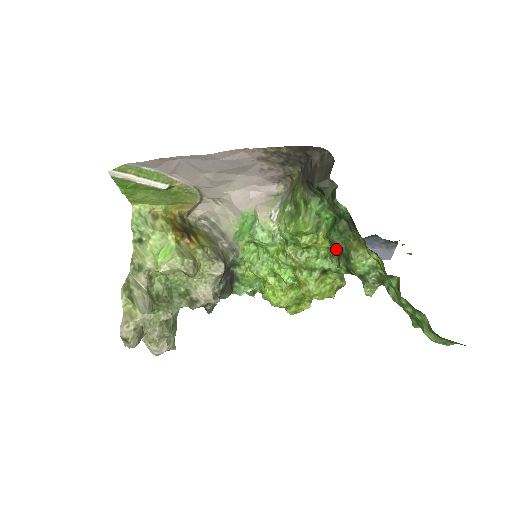
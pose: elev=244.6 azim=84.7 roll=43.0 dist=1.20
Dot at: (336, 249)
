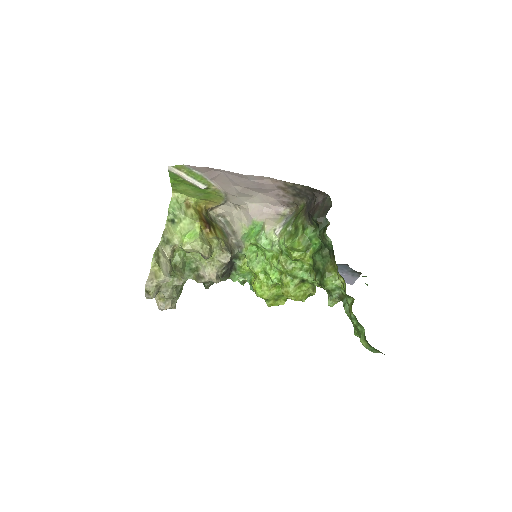
Dot at: (316, 267)
